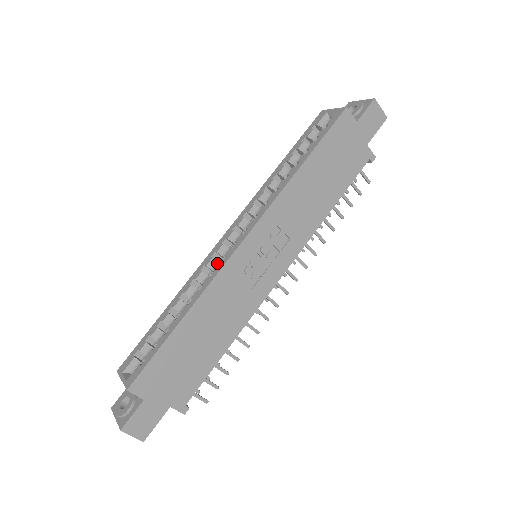
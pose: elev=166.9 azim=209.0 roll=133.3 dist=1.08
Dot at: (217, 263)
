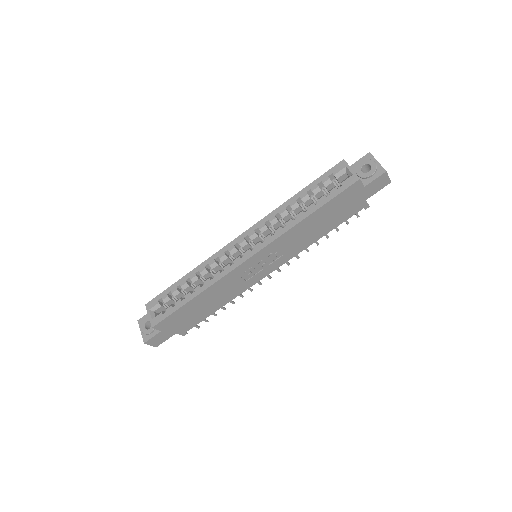
Dot at: (227, 259)
